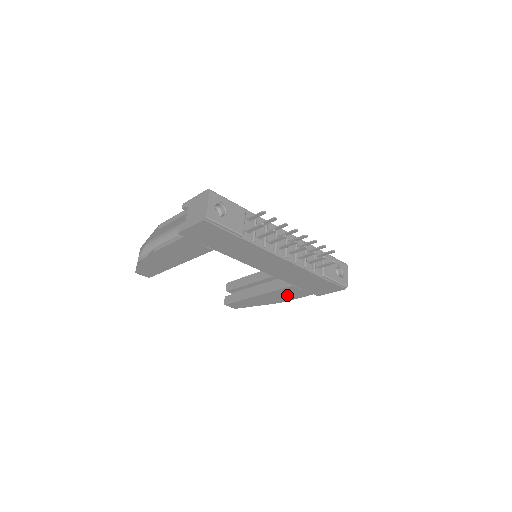
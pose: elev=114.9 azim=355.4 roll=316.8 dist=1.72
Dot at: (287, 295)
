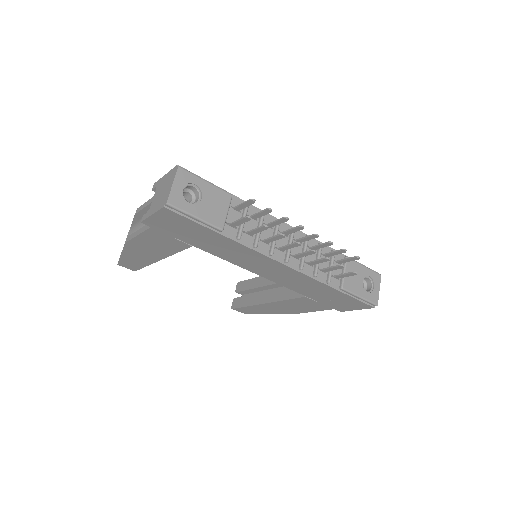
Dot at: (301, 306)
